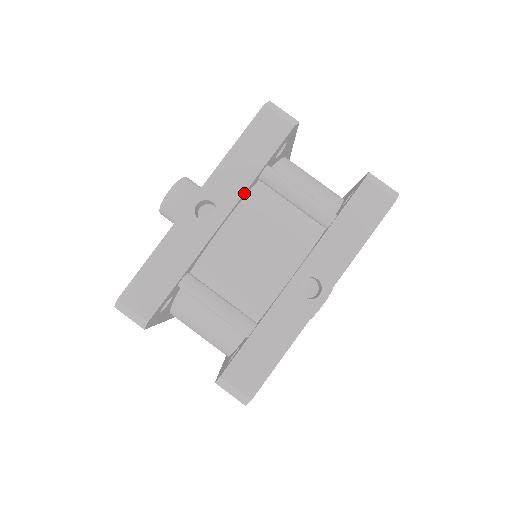
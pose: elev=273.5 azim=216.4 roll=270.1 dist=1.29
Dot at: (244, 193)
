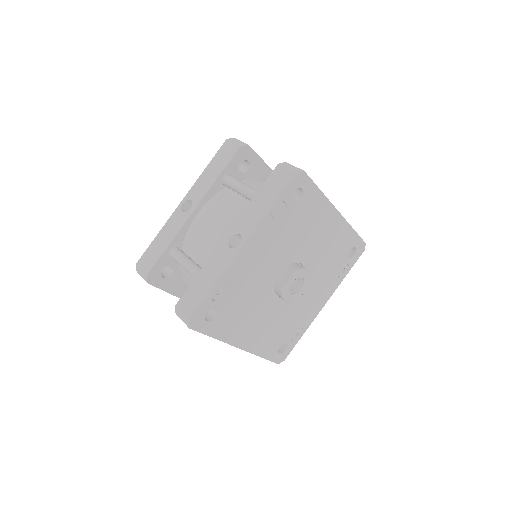
Dot at: (208, 191)
